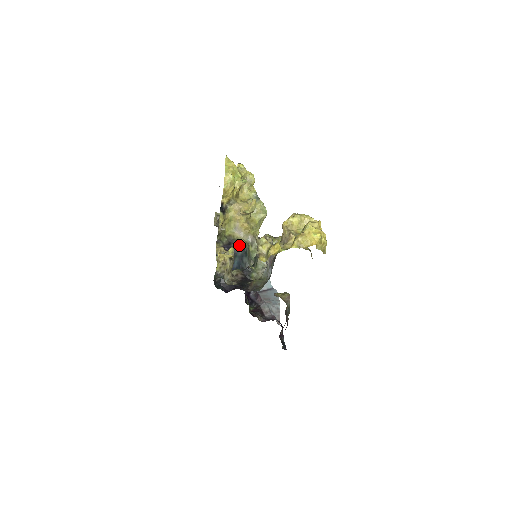
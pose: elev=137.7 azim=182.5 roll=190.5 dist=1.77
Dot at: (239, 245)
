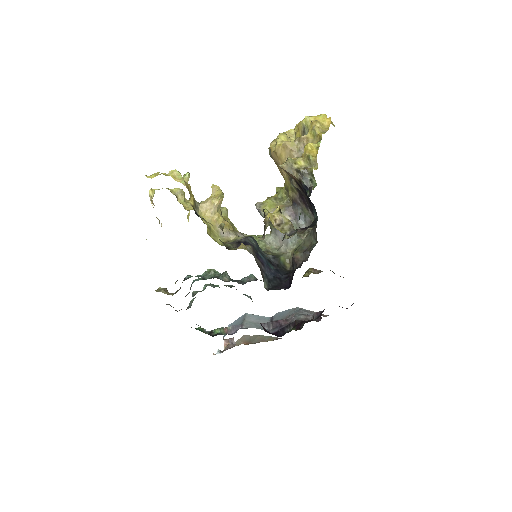
Dot at: (246, 237)
